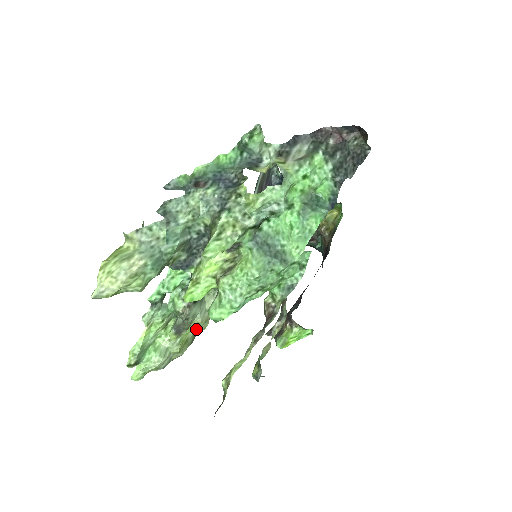
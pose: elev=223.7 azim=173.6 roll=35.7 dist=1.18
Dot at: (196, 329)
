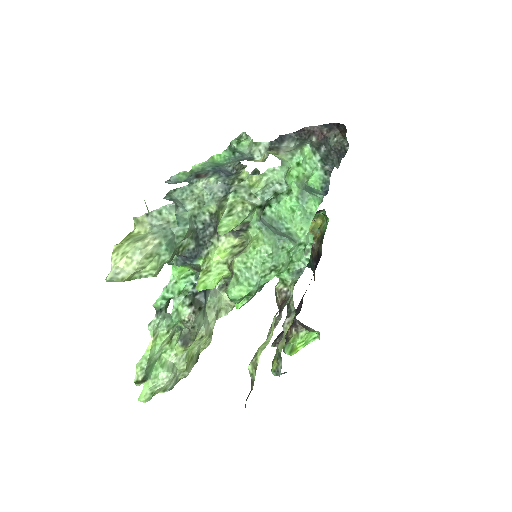
Dot at: (200, 344)
